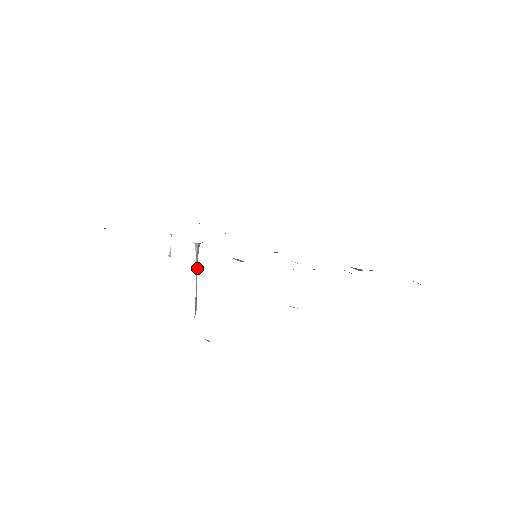
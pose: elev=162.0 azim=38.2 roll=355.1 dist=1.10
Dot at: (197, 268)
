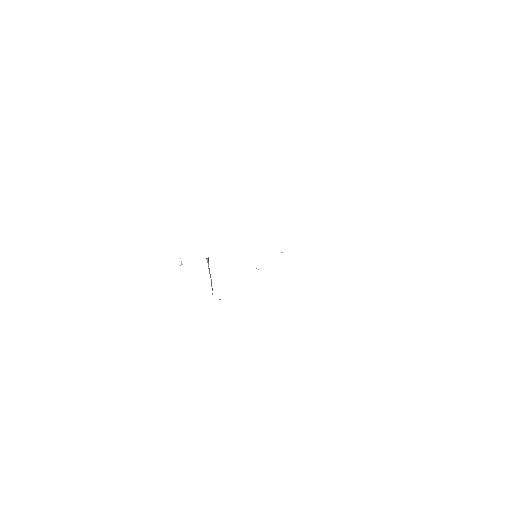
Dot at: (209, 269)
